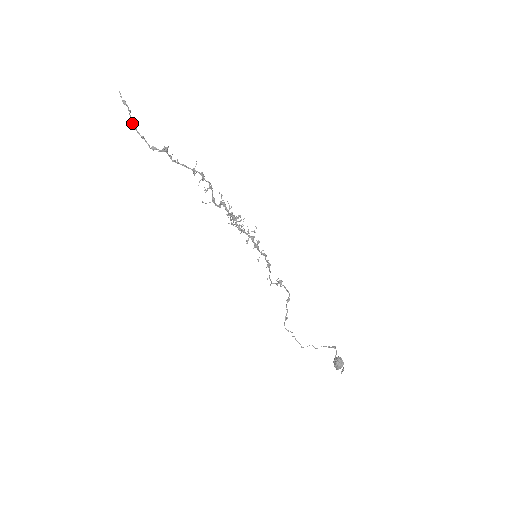
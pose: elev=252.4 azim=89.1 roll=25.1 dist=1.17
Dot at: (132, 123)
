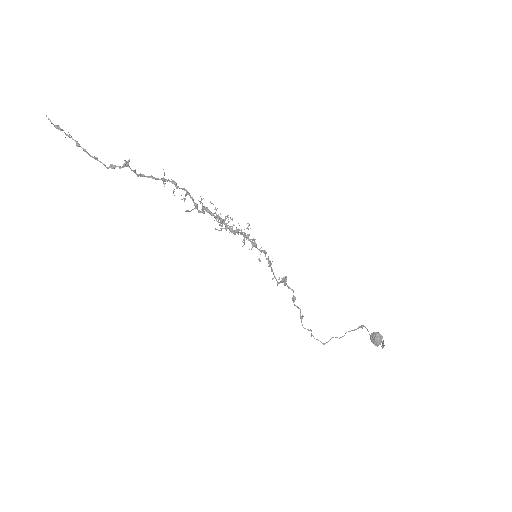
Dot at: (78, 145)
